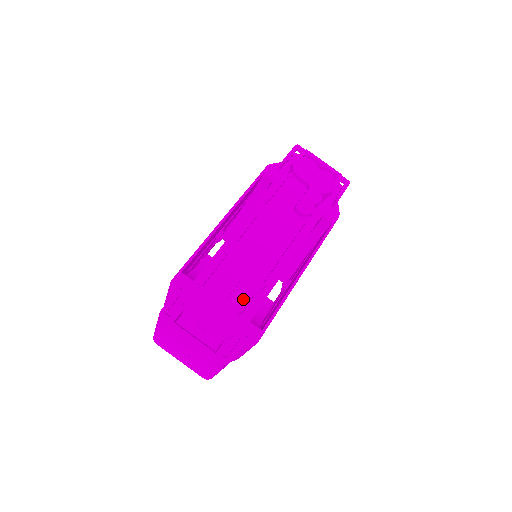
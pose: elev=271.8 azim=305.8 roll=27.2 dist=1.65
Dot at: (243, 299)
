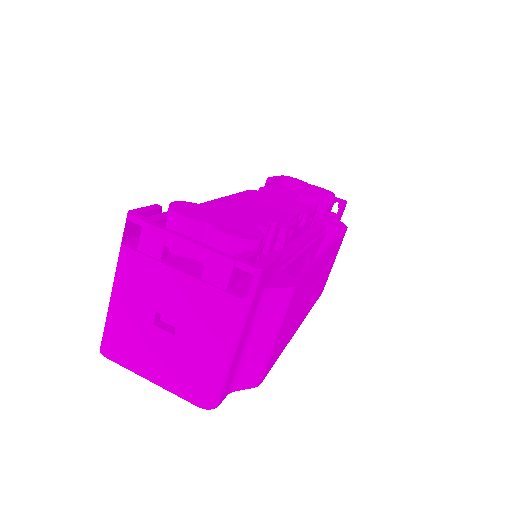
Dot at: (260, 220)
